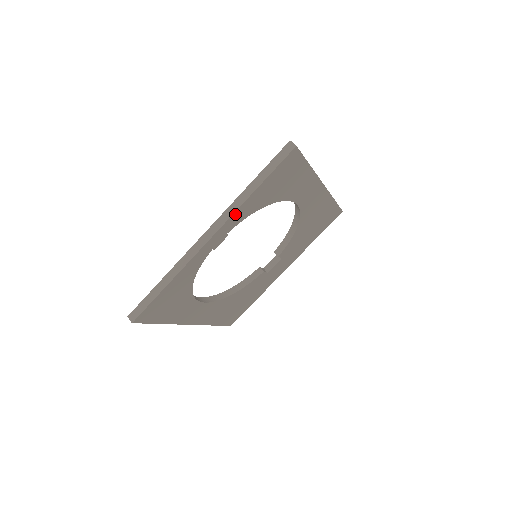
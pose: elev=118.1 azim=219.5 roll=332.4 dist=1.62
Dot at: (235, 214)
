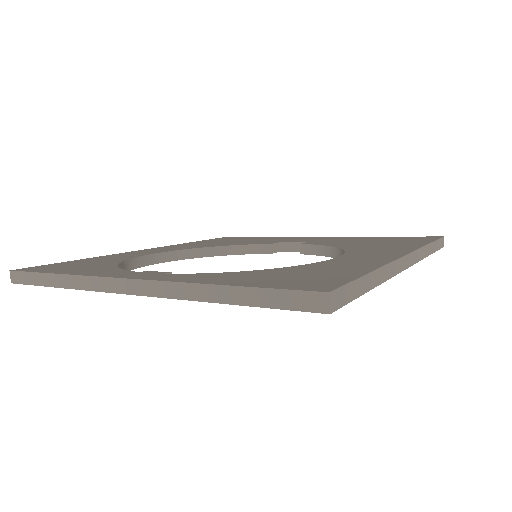
Dot at: (177, 296)
